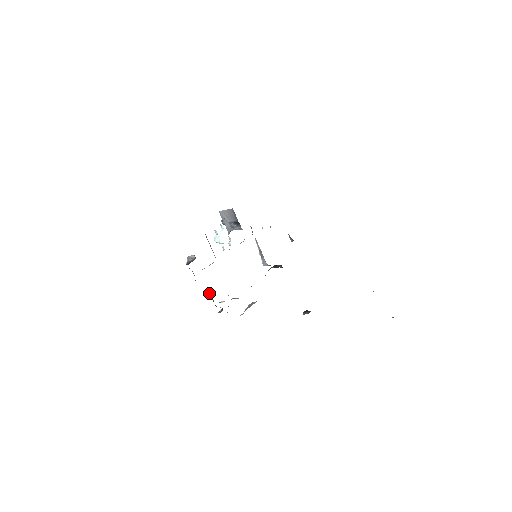
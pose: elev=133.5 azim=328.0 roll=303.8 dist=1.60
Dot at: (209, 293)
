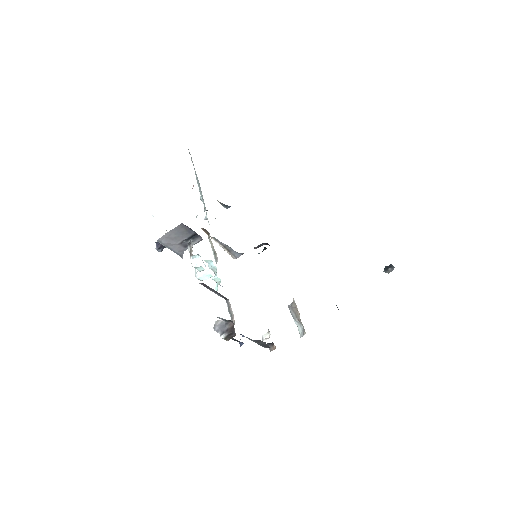
Dot at: (259, 342)
